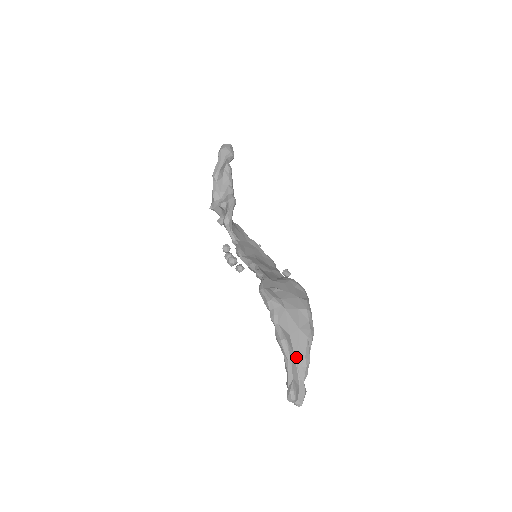
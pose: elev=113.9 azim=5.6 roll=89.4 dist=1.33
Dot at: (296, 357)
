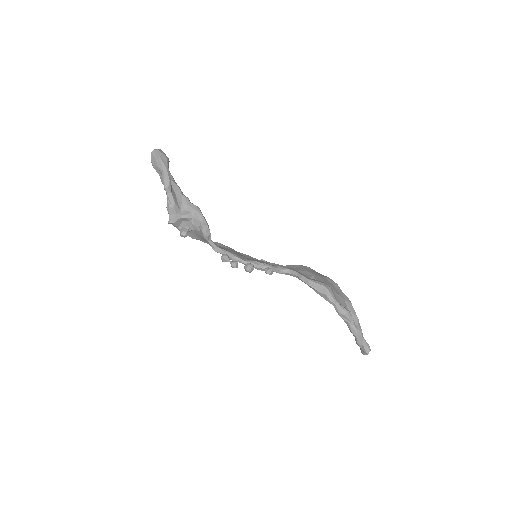
Dot at: occluded
